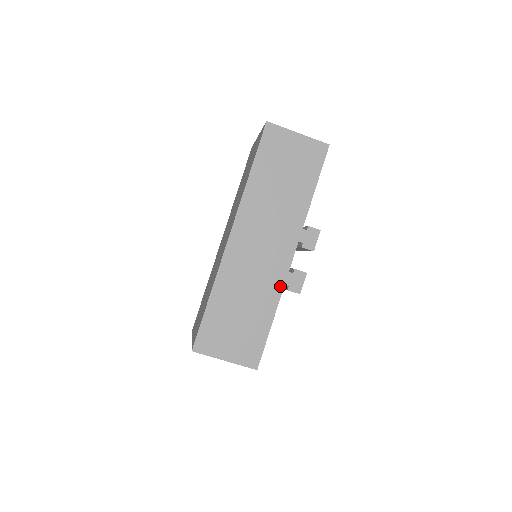
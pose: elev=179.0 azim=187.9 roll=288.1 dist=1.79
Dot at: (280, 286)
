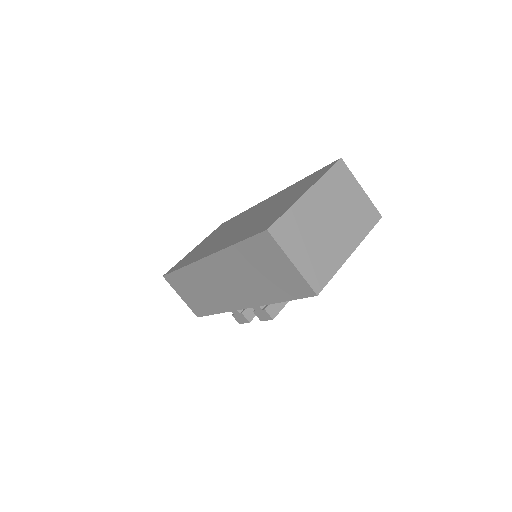
Dot at: (228, 309)
